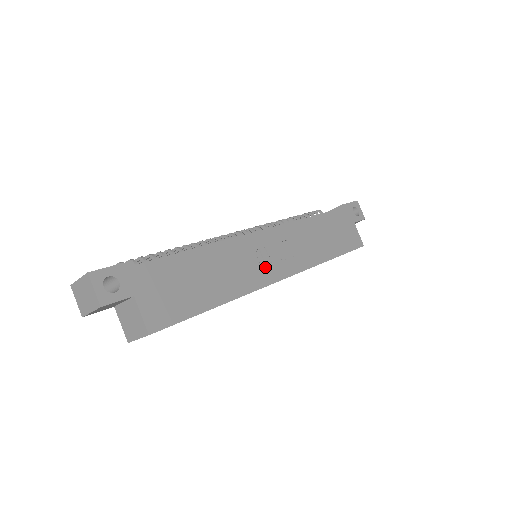
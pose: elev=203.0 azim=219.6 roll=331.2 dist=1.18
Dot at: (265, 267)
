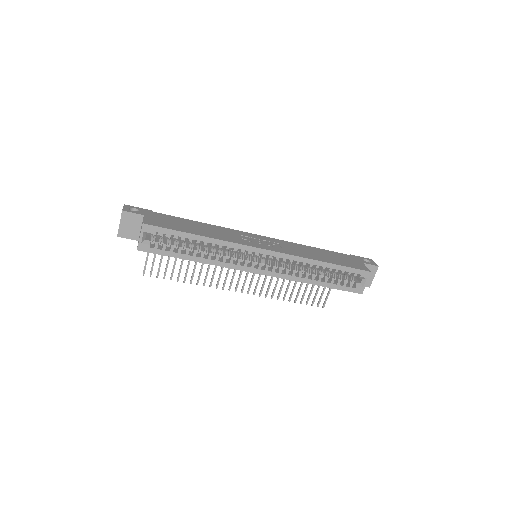
Dot at: (251, 243)
